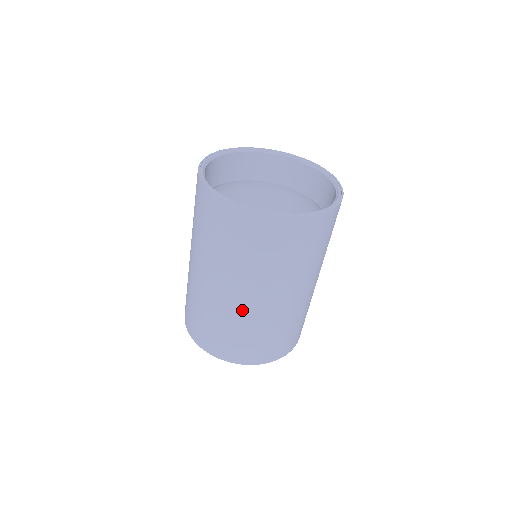
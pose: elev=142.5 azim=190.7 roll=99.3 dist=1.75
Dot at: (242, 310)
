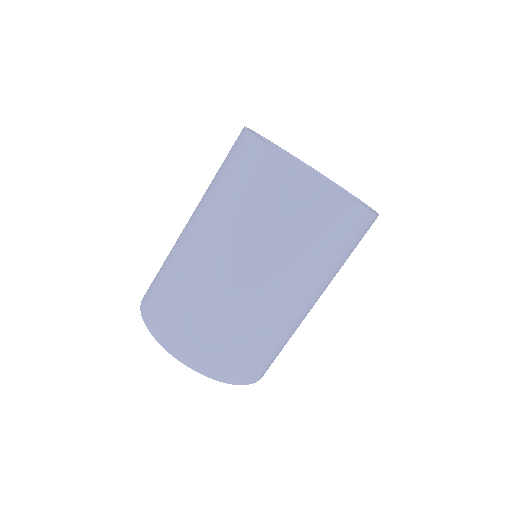
Dot at: (182, 243)
